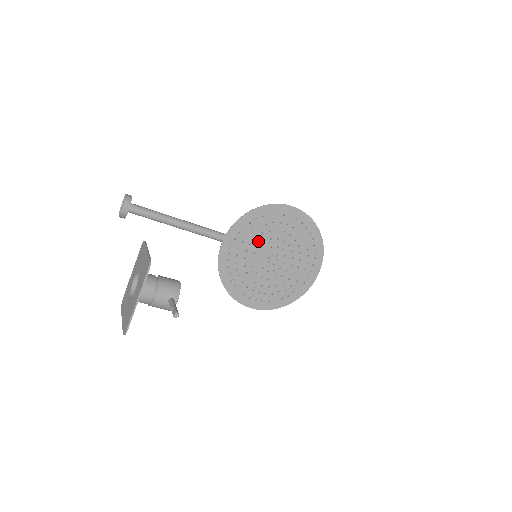
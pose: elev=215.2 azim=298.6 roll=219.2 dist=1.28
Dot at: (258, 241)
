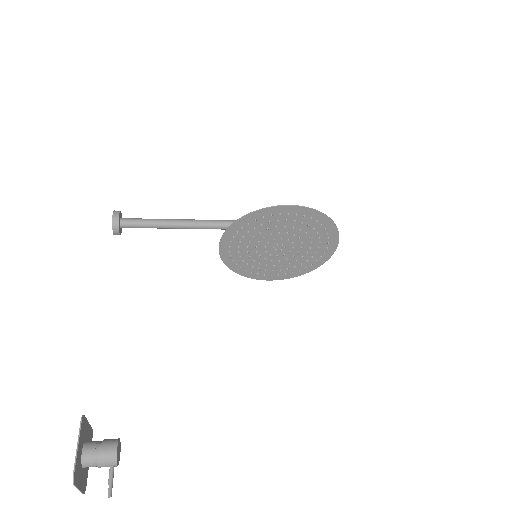
Dot at: (257, 238)
